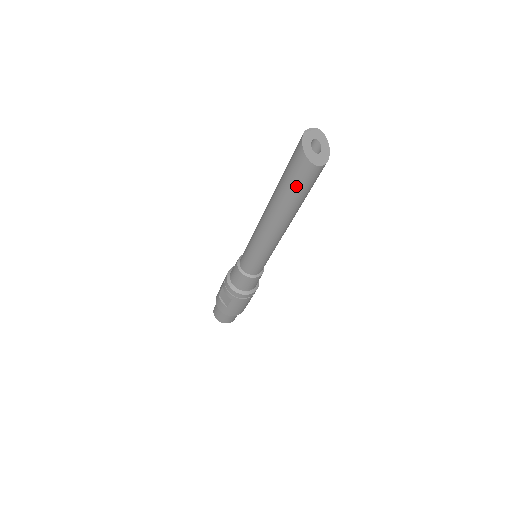
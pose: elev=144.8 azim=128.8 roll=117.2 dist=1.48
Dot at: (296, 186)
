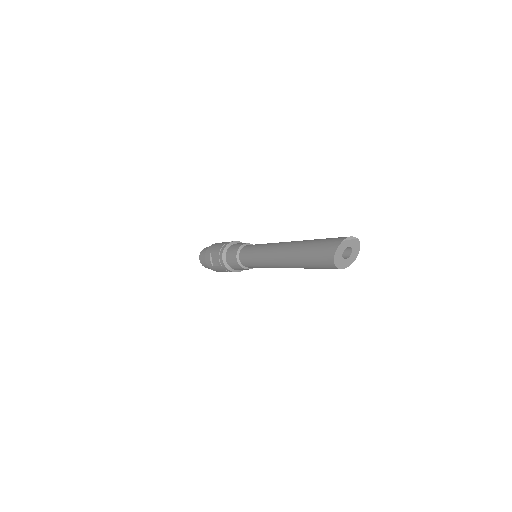
Dot at: (314, 264)
